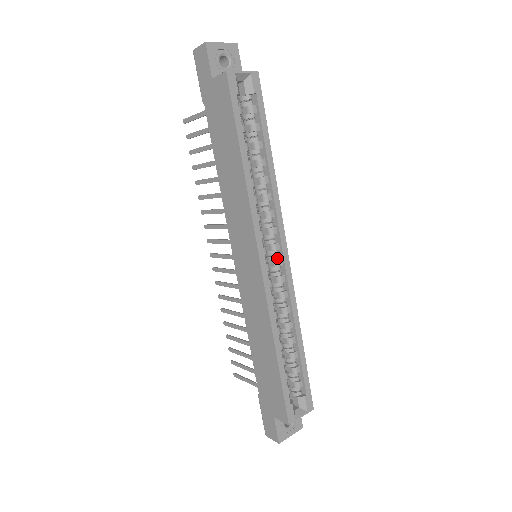
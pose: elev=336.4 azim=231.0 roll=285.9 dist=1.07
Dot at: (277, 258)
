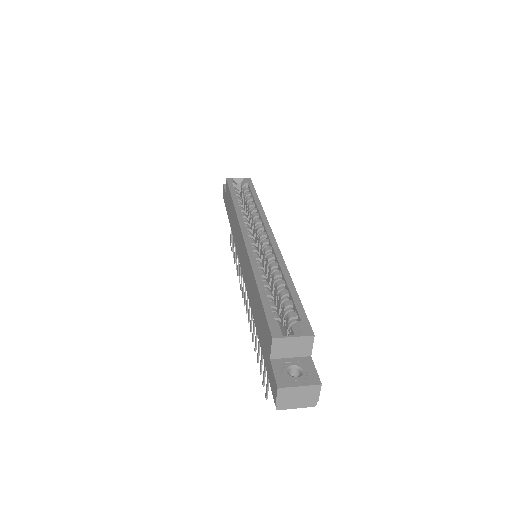
Dot at: (265, 240)
